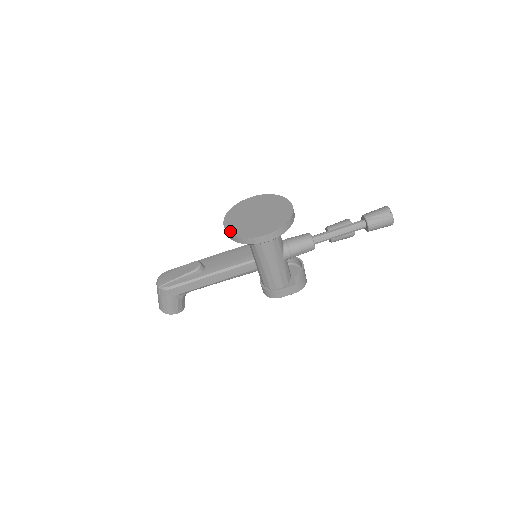
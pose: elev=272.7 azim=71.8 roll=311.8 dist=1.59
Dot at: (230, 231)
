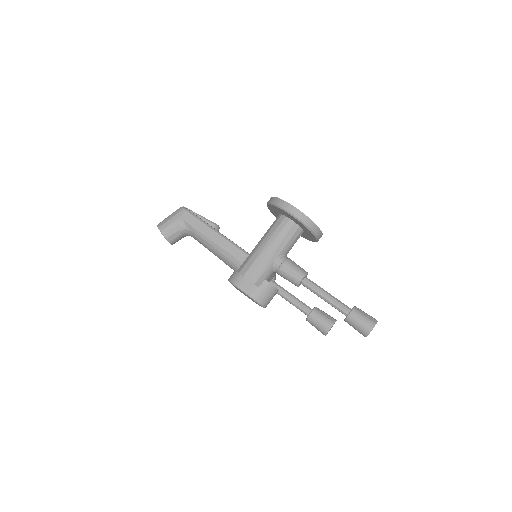
Dot at: occluded
